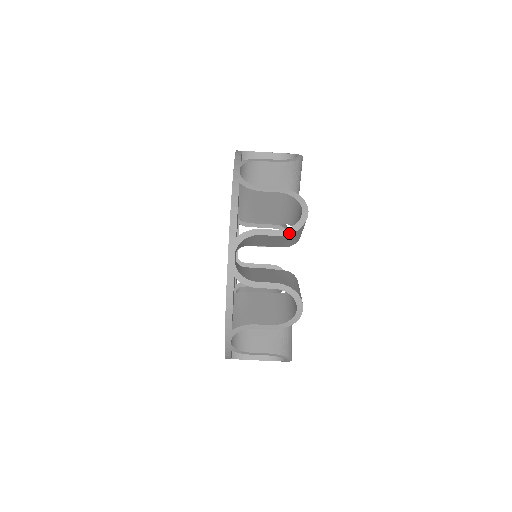
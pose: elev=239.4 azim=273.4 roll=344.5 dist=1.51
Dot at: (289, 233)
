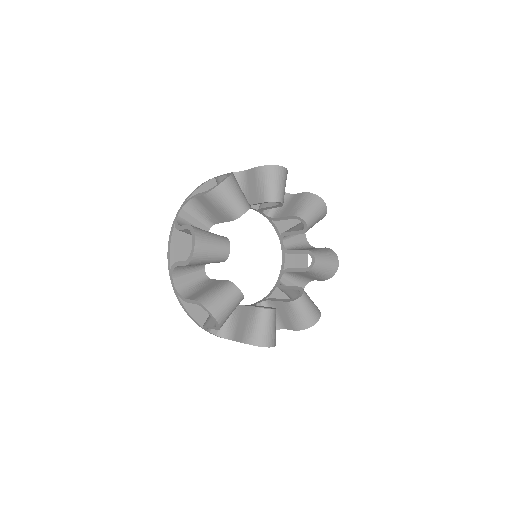
Dot at: occluded
